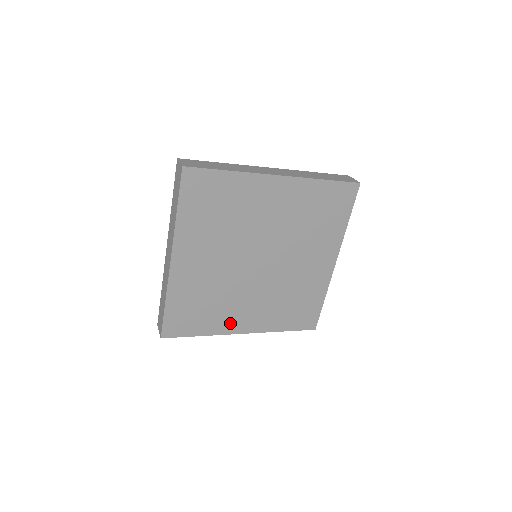
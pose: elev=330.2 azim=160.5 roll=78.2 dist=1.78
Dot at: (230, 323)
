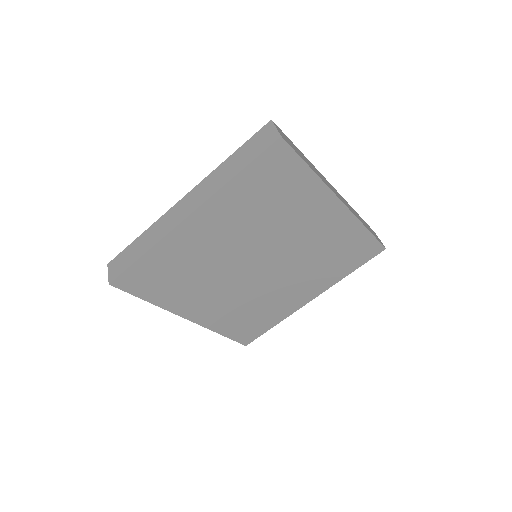
Dot at: (290, 305)
